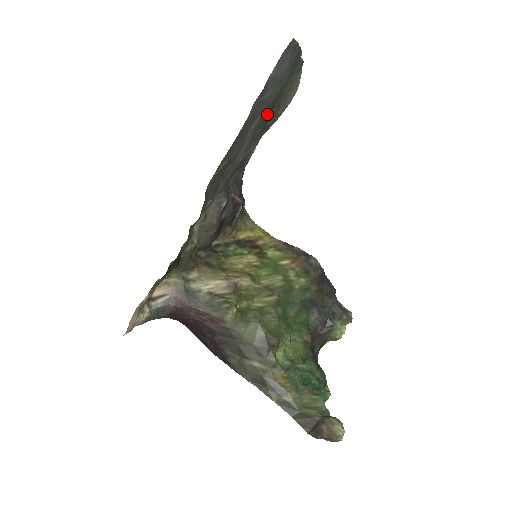
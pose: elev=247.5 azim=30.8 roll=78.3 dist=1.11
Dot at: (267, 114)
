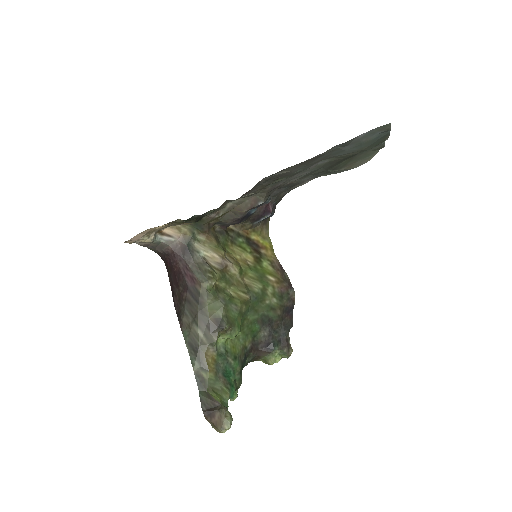
Dot at: (335, 162)
